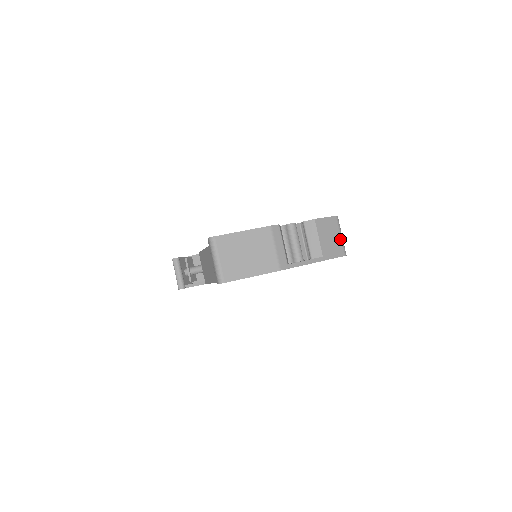
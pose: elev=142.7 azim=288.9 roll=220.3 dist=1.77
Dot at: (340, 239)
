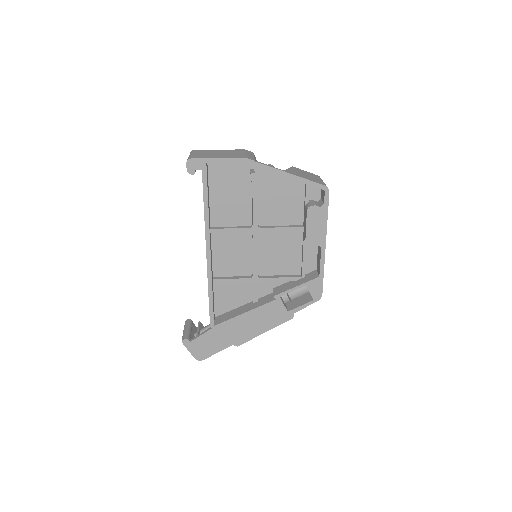
Dot at: (321, 181)
